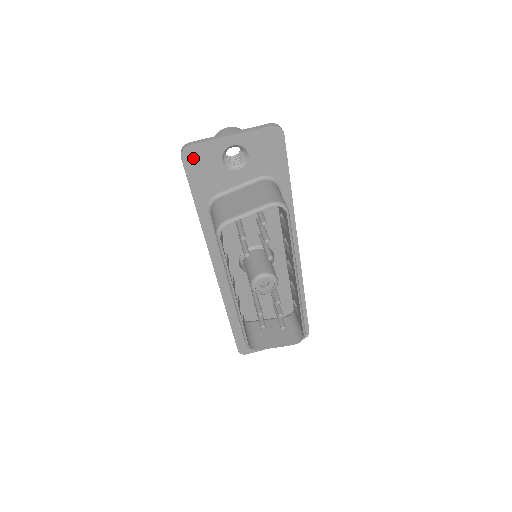
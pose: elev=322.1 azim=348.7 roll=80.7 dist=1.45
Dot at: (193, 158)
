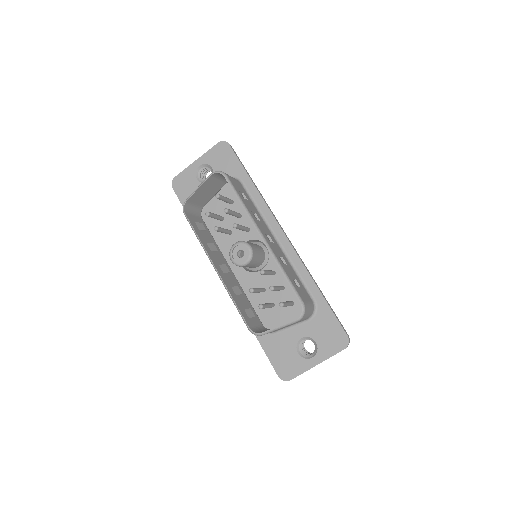
Dot at: (179, 185)
